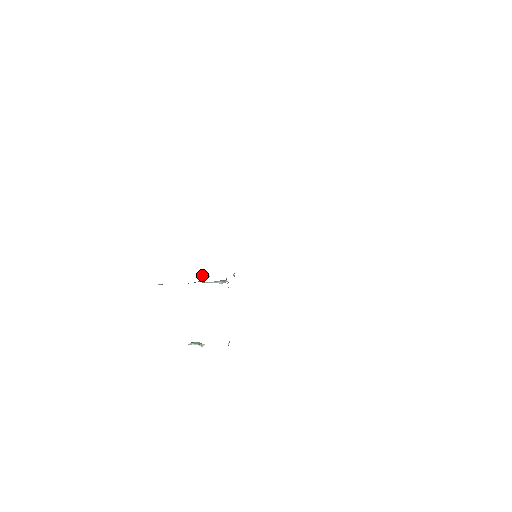
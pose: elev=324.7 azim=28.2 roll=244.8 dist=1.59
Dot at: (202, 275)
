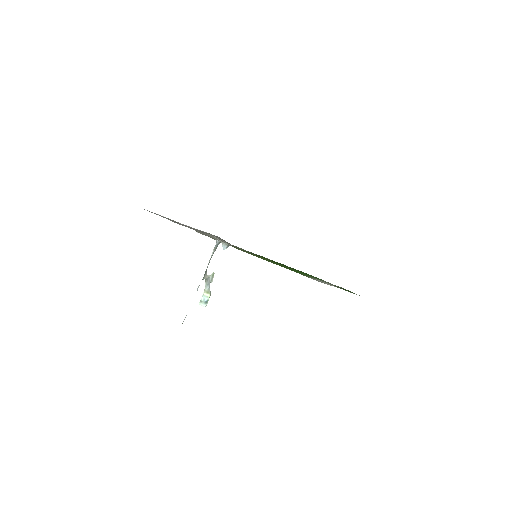
Dot at: occluded
